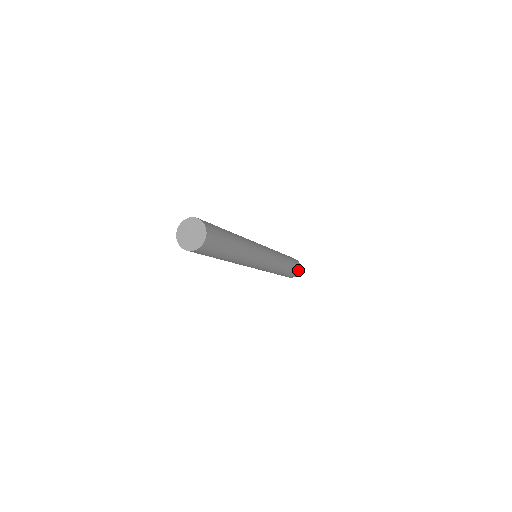
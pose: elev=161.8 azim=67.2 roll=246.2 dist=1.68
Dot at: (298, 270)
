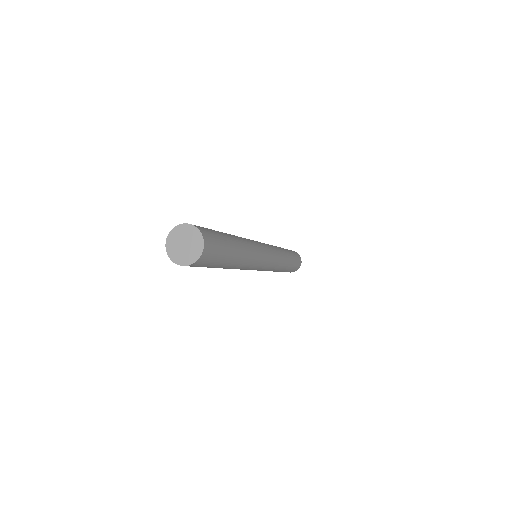
Dot at: (299, 261)
